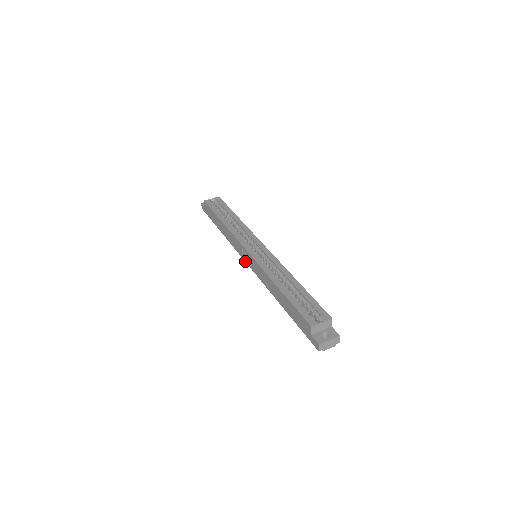
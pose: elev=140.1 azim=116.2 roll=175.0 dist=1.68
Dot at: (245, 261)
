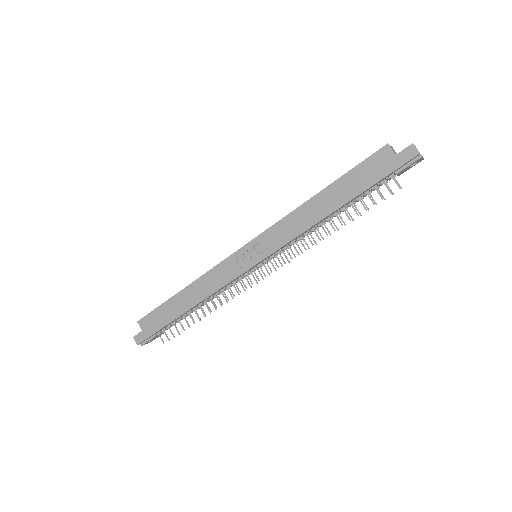
Dot at: (249, 268)
